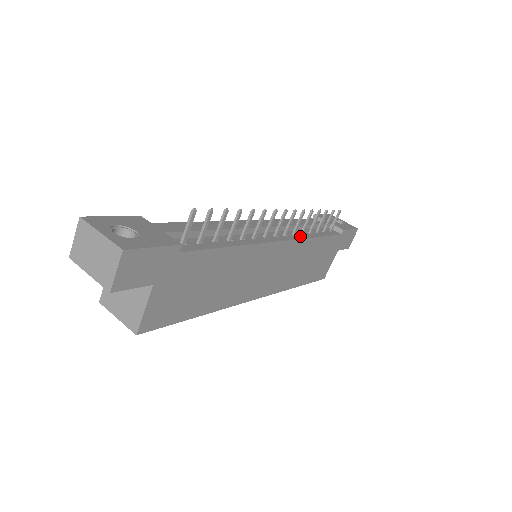
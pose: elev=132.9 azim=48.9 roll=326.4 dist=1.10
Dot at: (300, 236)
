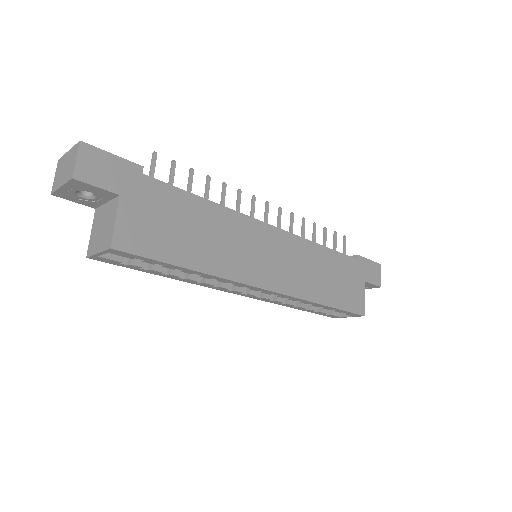
Dot at: (298, 238)
